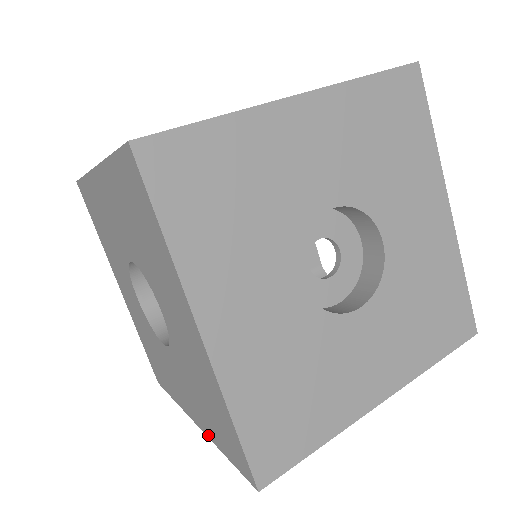
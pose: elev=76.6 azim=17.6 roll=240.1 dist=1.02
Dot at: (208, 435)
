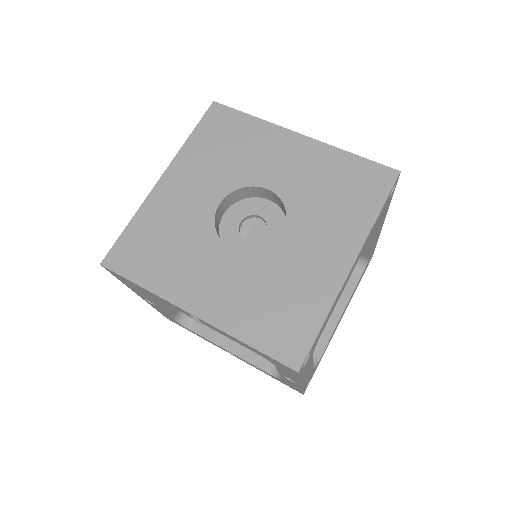
Dot at: occluded
